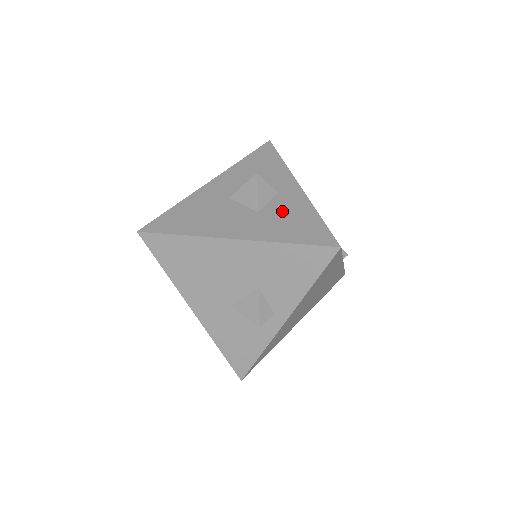
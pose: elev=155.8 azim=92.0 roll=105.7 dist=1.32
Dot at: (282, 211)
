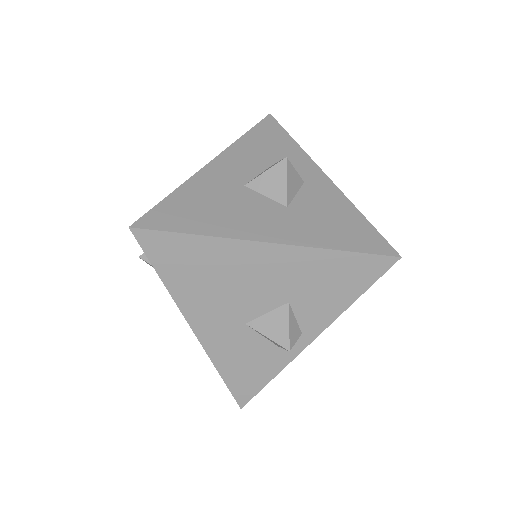
Dot at: (317, 207)
